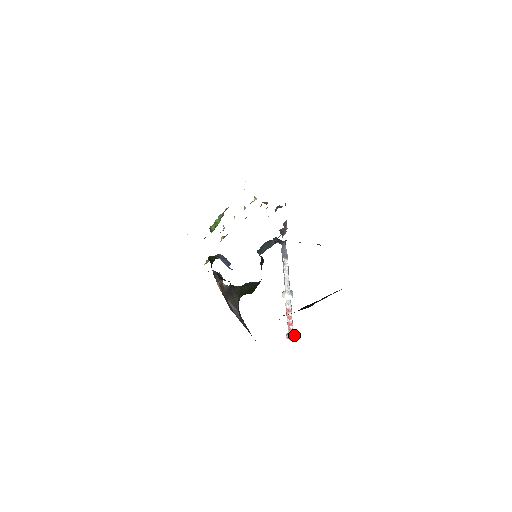
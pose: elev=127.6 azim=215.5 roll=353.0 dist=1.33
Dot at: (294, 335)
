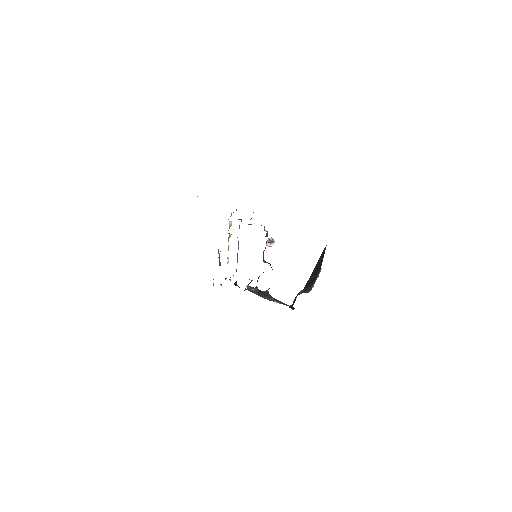
Dot at: occluded
